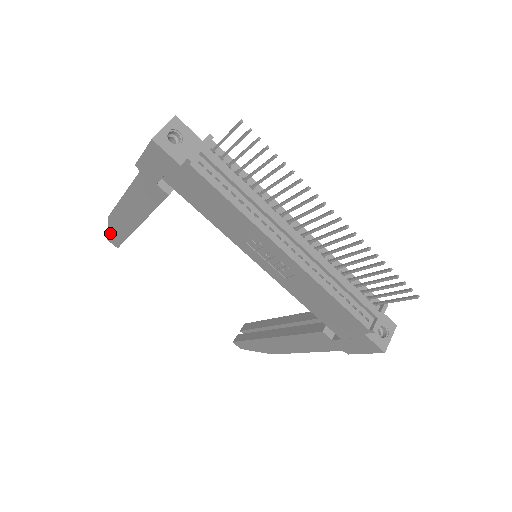
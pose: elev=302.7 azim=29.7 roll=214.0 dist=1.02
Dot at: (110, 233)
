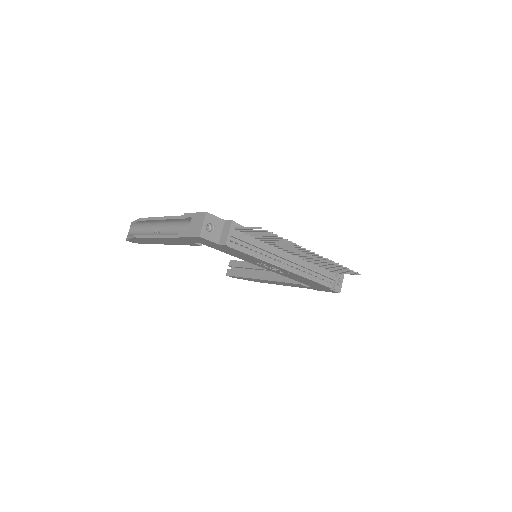
Dot at: (131, 240)
